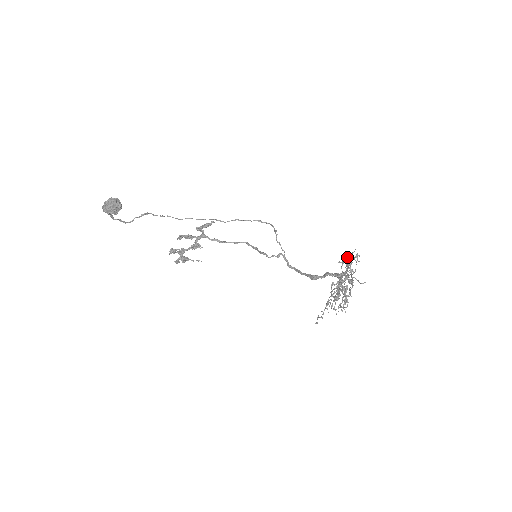
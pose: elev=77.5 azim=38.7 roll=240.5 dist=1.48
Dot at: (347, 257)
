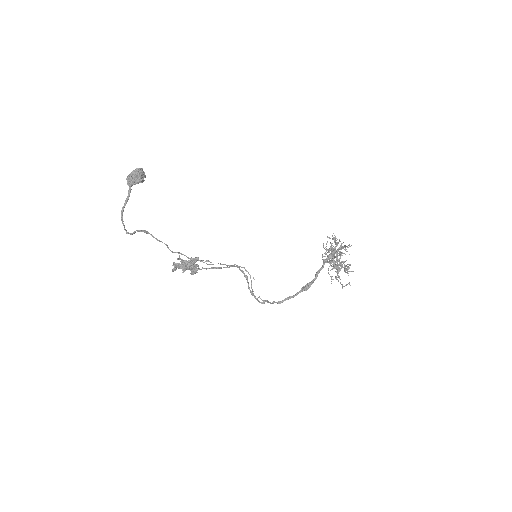
Dot at: (327, 236)
